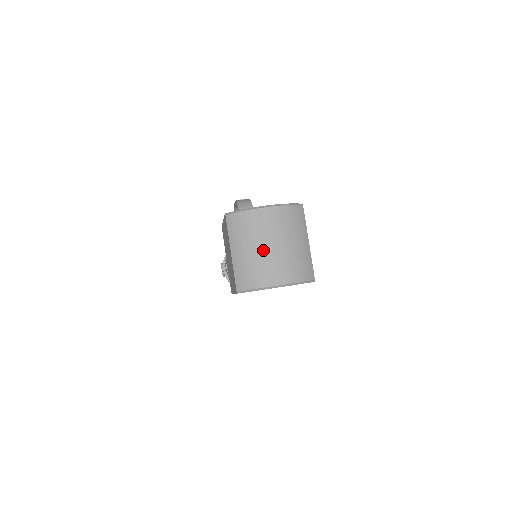
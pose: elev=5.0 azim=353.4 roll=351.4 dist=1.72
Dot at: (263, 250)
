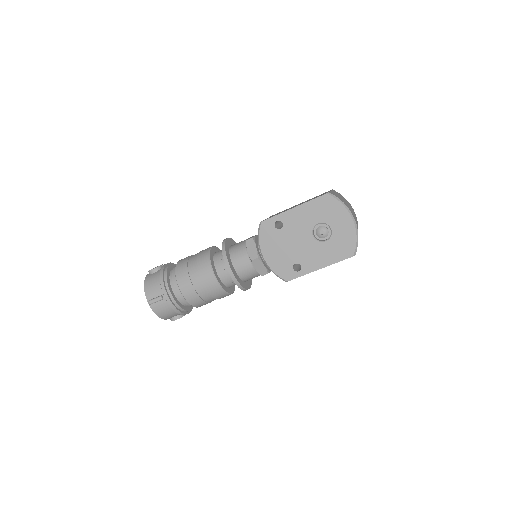
Dot at: (351, 209)
